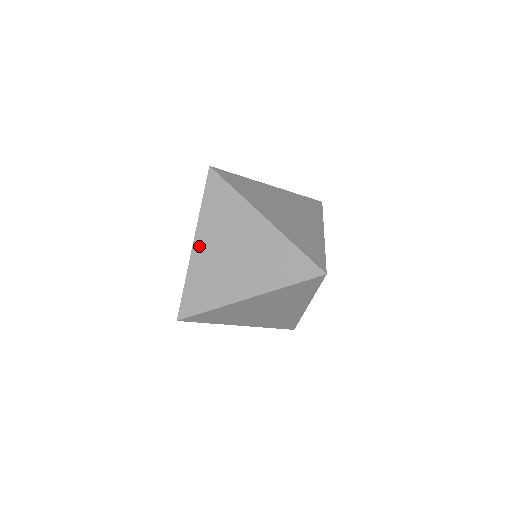
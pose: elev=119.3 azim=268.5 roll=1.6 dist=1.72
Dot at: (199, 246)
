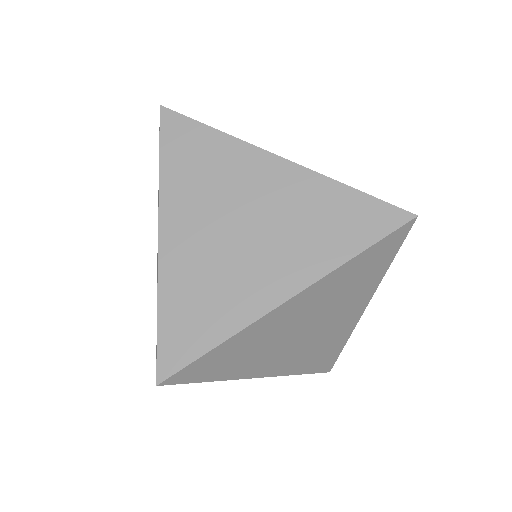
Dot at: occluded
